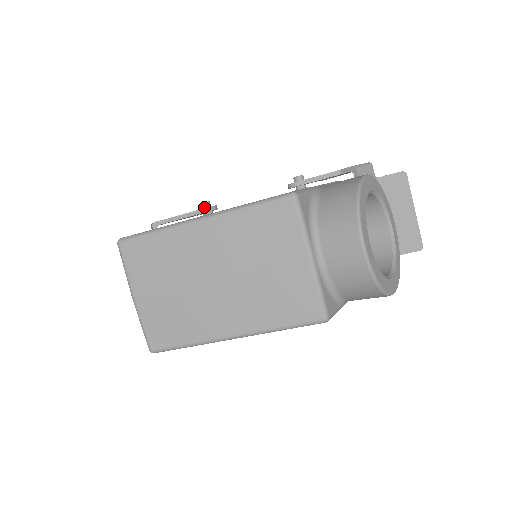
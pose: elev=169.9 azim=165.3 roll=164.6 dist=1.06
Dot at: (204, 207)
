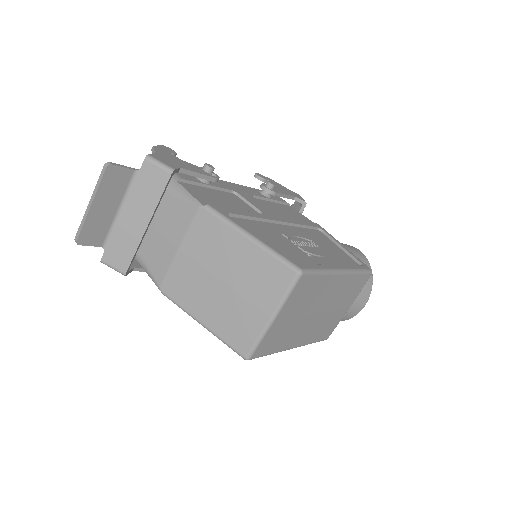
Dot at: (211, 172)
